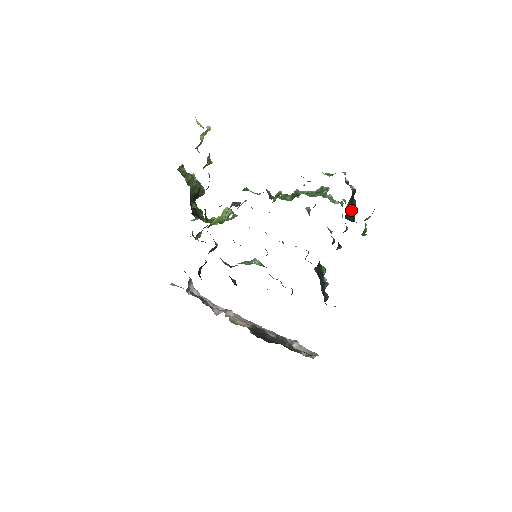
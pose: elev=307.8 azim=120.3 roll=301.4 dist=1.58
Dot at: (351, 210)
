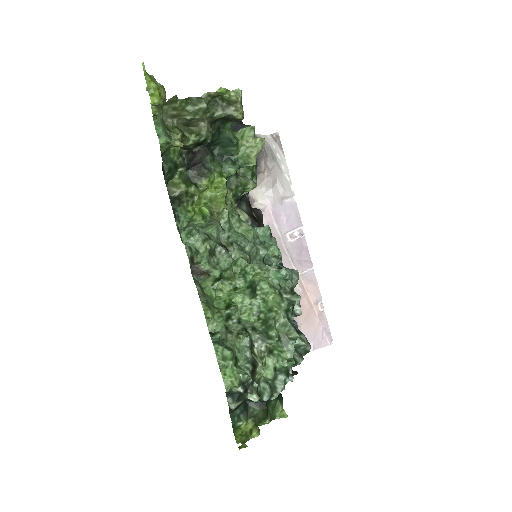
Dot at: occluded
